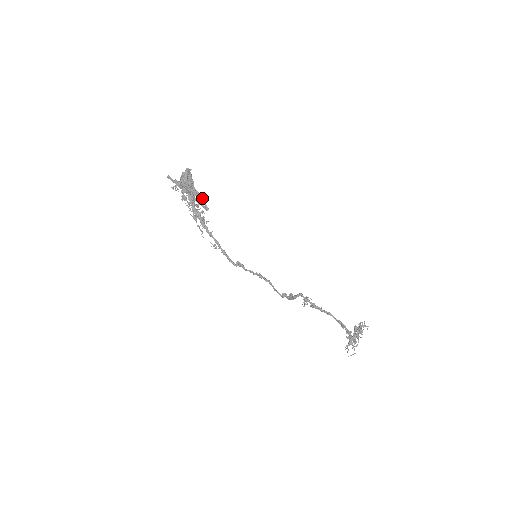
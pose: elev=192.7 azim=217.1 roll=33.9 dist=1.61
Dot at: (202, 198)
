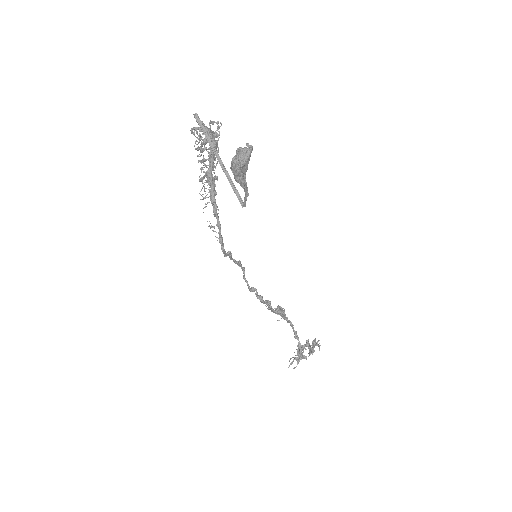
Dot at: (247, 192)
